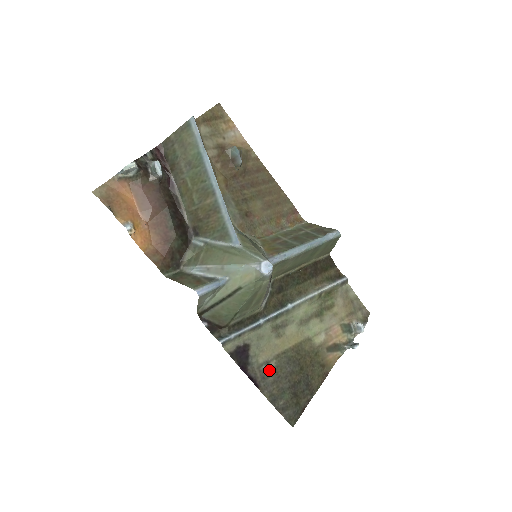
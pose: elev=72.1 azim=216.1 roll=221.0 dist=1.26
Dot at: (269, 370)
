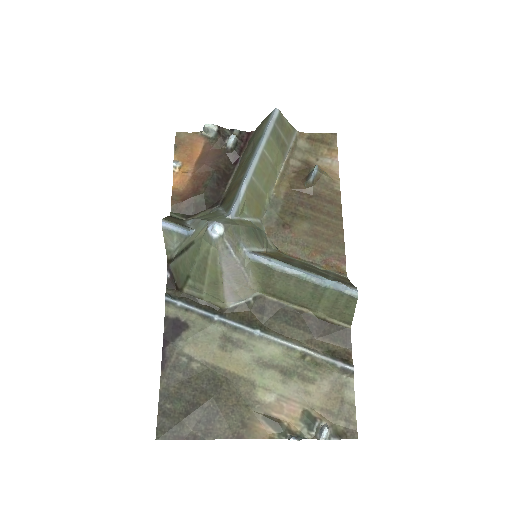
Dot at: (186, 366)
